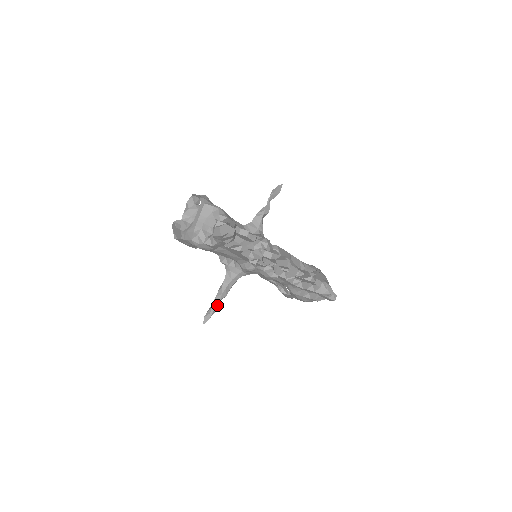
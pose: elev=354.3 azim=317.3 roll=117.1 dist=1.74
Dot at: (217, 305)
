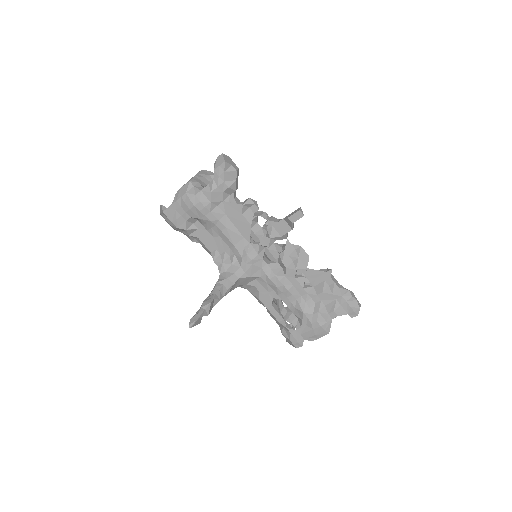
Dot at: (209, 304)
